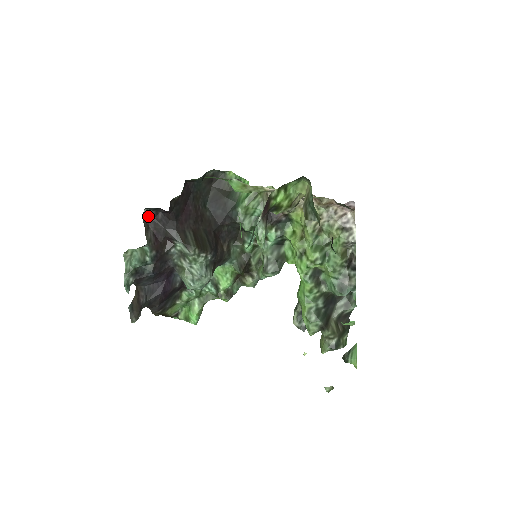
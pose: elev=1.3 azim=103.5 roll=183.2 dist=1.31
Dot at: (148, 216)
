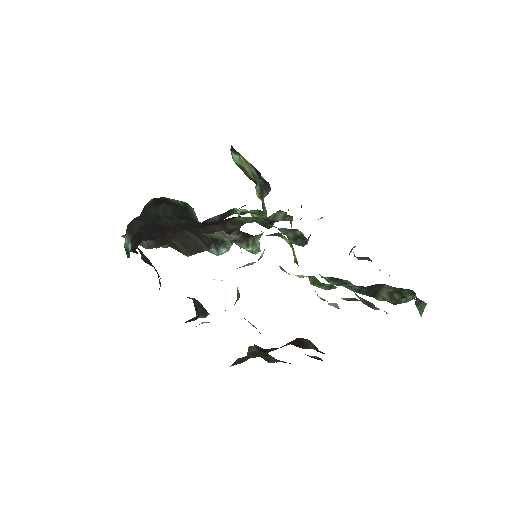
Dot at: occluded
